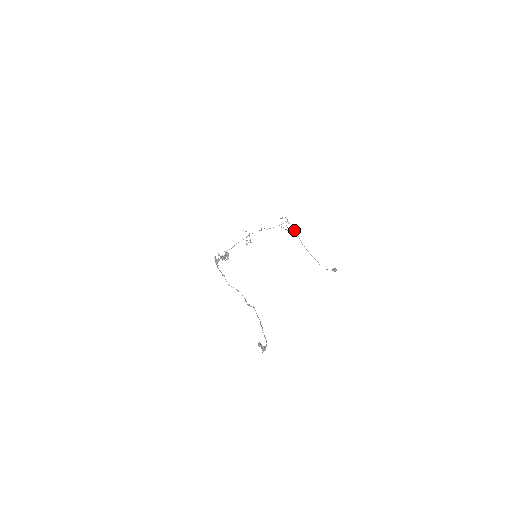
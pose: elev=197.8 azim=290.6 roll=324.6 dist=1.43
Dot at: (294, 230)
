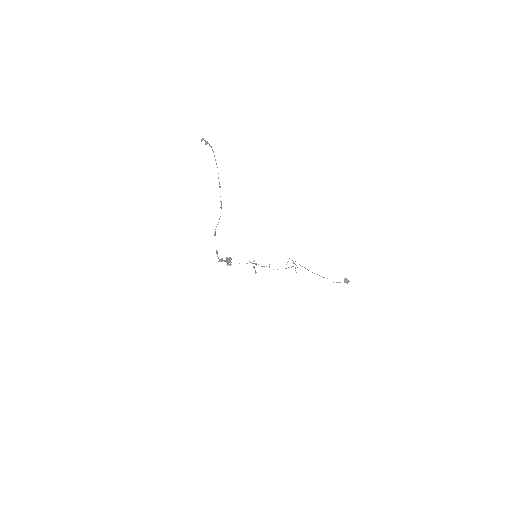
Dot at: occluded
